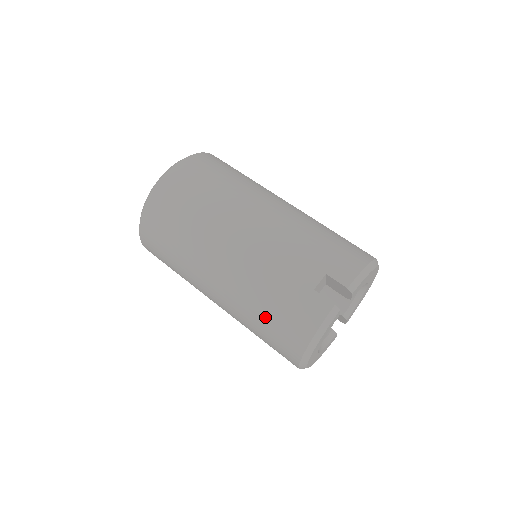
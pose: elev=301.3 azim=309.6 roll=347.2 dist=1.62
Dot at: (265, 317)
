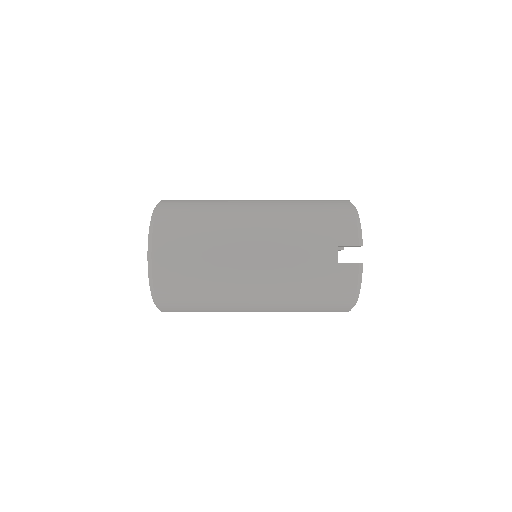
Dot at: (311, 302)
